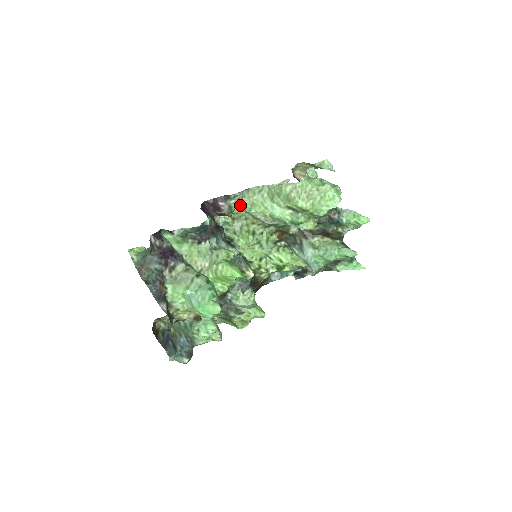
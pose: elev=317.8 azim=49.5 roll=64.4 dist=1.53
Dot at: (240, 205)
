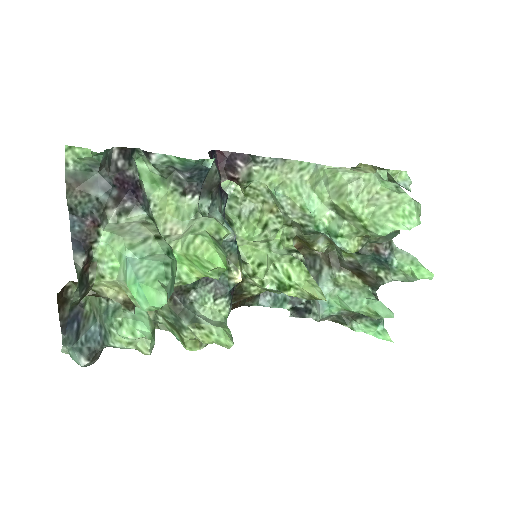
Dot at: (264, 177)
